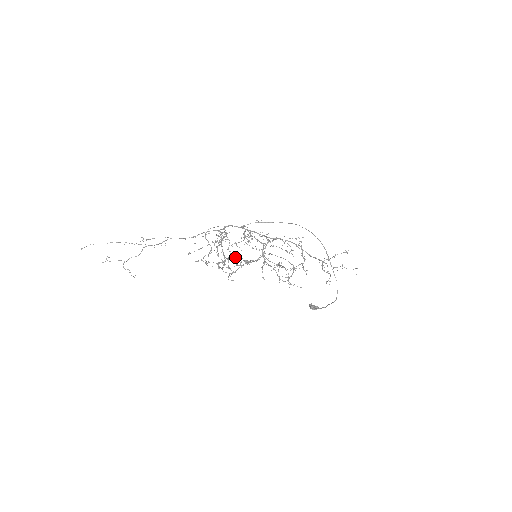
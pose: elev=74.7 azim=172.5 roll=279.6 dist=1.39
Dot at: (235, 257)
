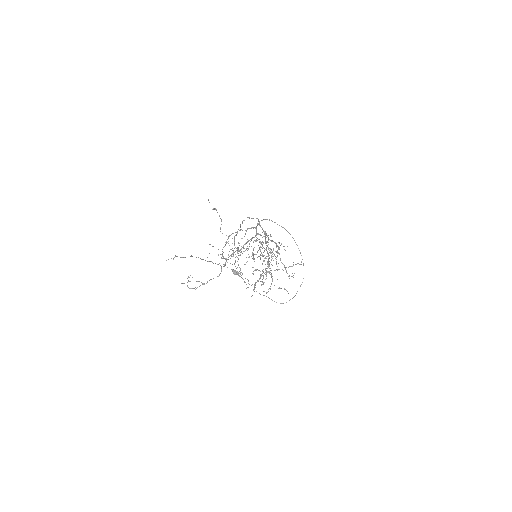
Dot at: occluded
